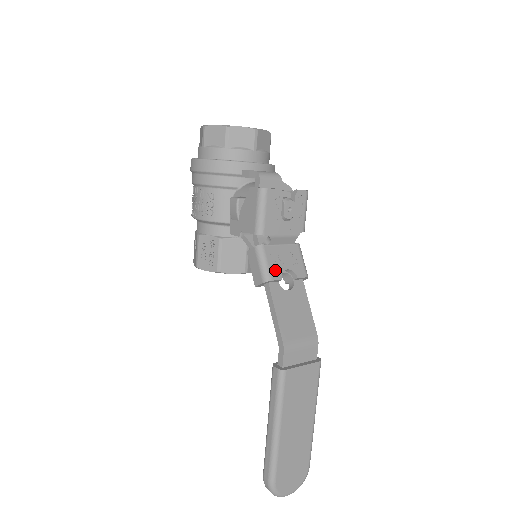
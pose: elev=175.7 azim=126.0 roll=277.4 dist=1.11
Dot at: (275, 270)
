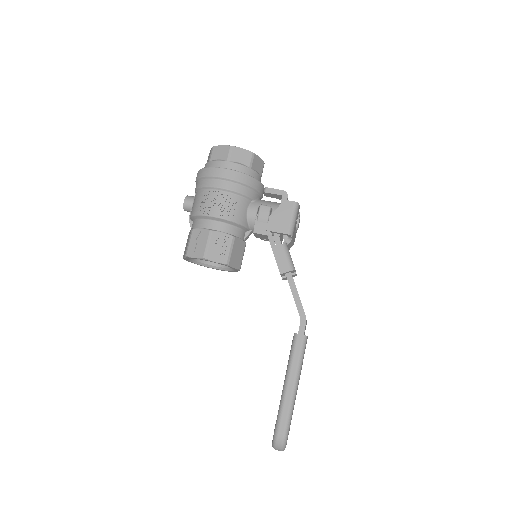
Dot at: (293, 264)
